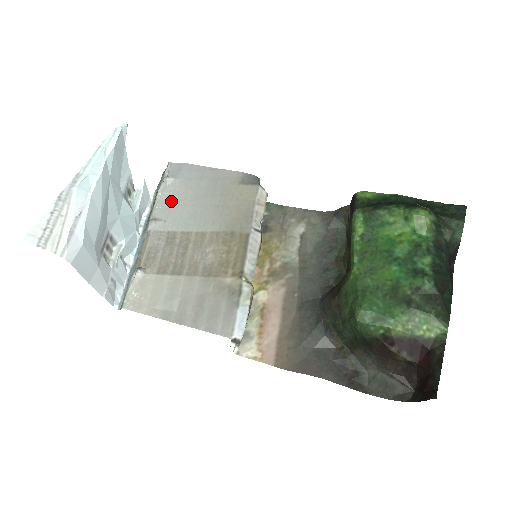
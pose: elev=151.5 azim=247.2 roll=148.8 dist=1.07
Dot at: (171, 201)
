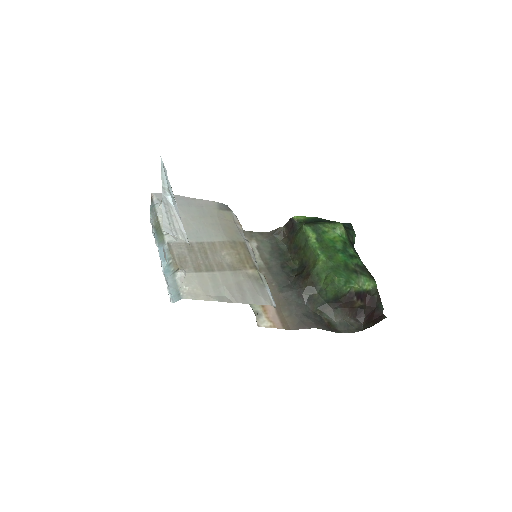
Dot at: occluded
